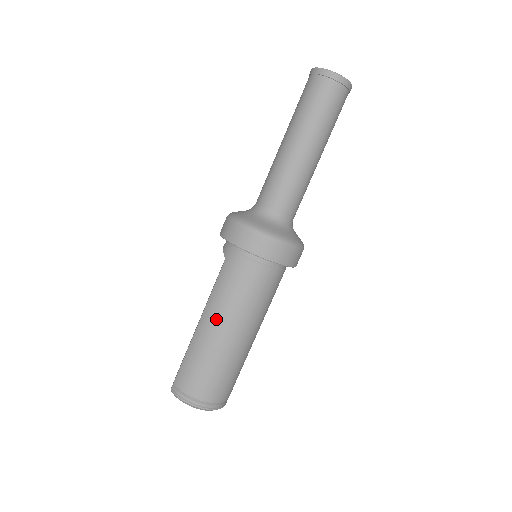
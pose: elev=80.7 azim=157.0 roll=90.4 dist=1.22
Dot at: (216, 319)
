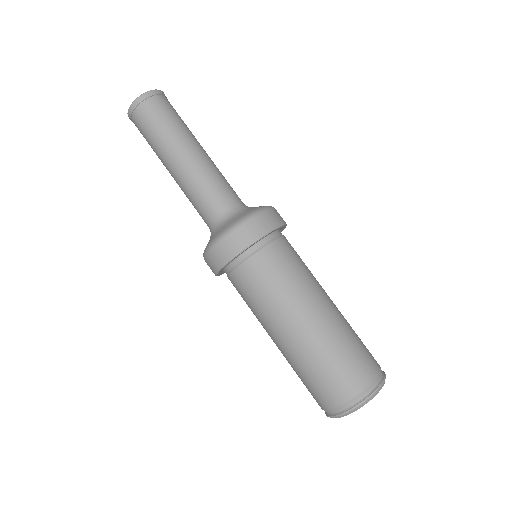
Dot at: (270, 335)
